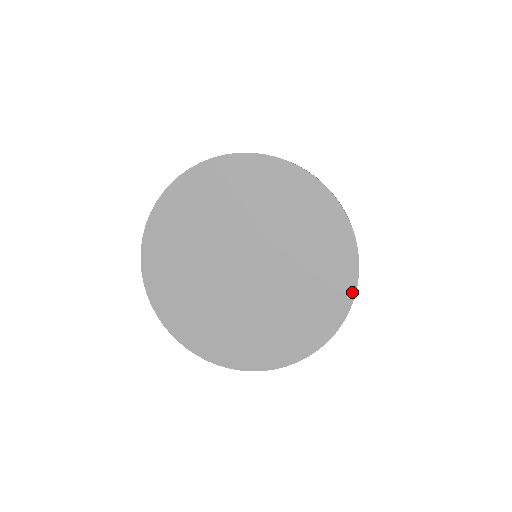
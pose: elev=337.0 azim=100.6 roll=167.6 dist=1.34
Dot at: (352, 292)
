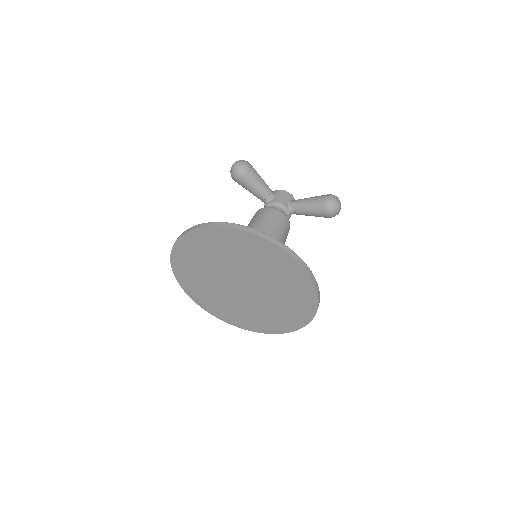
Dot at: (308, 321)
